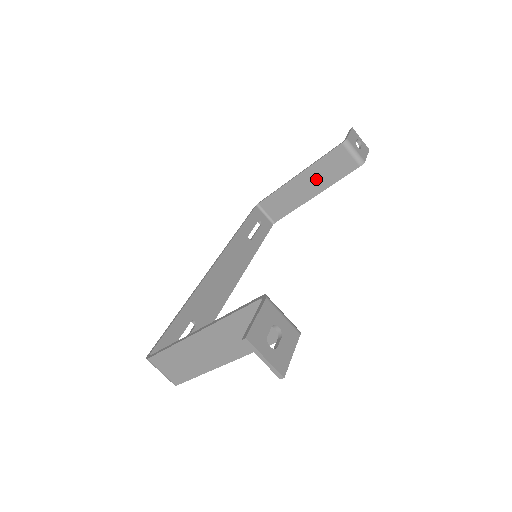
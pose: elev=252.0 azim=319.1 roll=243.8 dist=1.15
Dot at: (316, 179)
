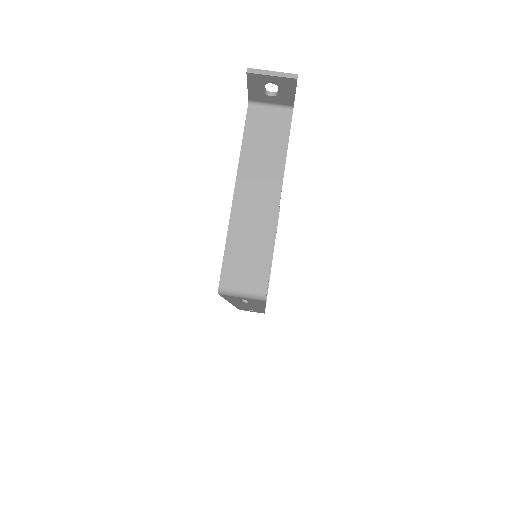
Dot at: occluded
